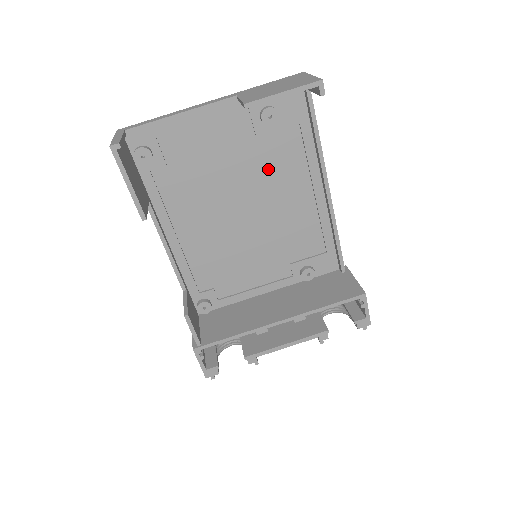
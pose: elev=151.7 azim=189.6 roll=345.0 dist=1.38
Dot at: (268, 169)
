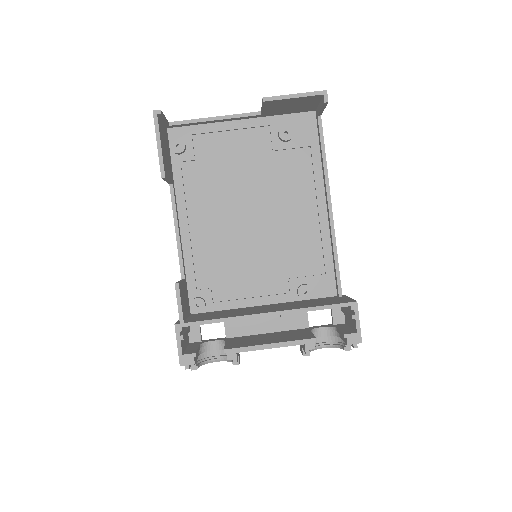
Dot at: (279, 181)
